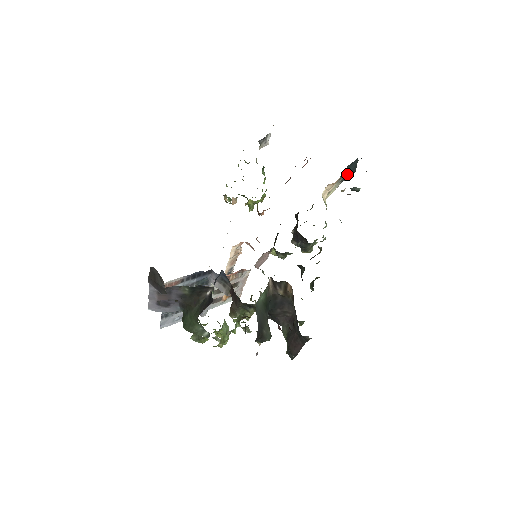
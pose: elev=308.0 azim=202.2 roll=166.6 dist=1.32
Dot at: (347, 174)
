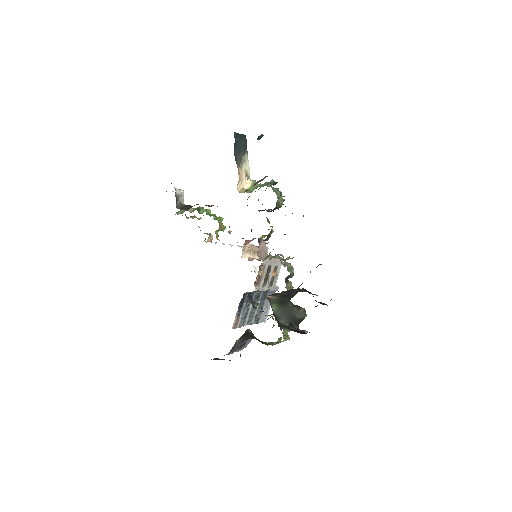
Dot at: (242, 148)
